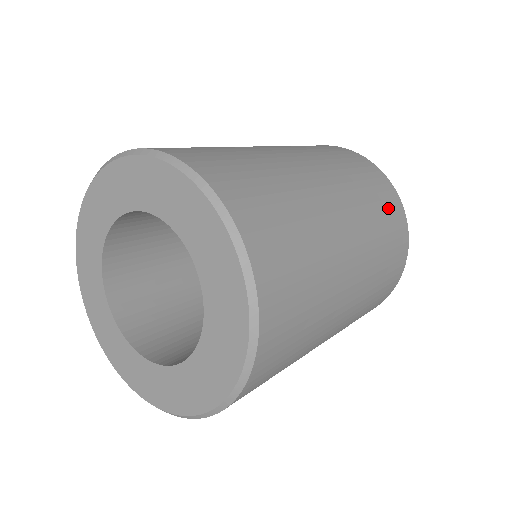
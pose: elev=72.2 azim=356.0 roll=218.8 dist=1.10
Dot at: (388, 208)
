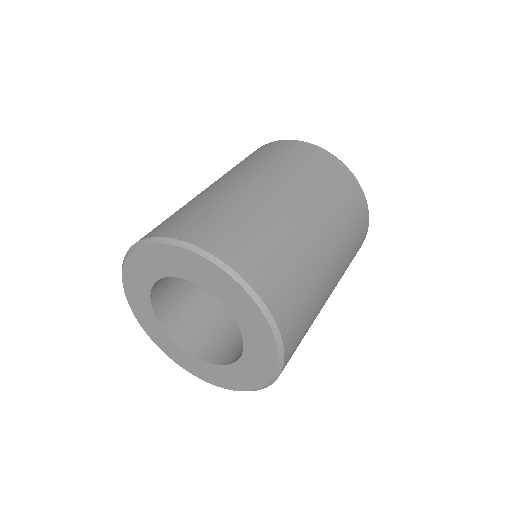
Dot at: (279, 150)
